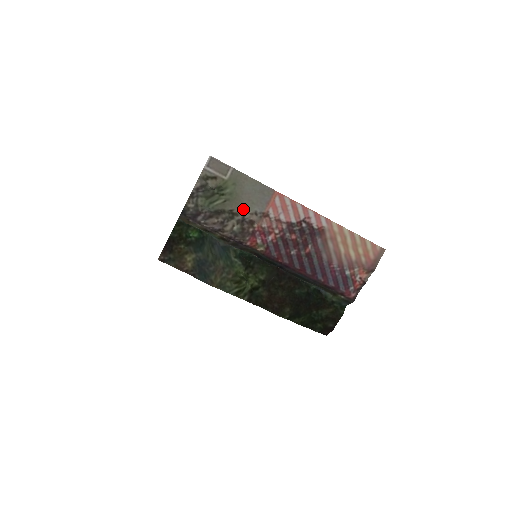
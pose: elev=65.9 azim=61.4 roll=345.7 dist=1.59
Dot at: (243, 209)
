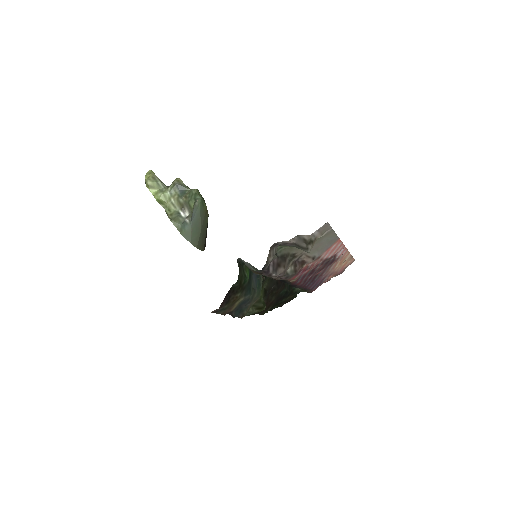
Dot at: (304, 252)
